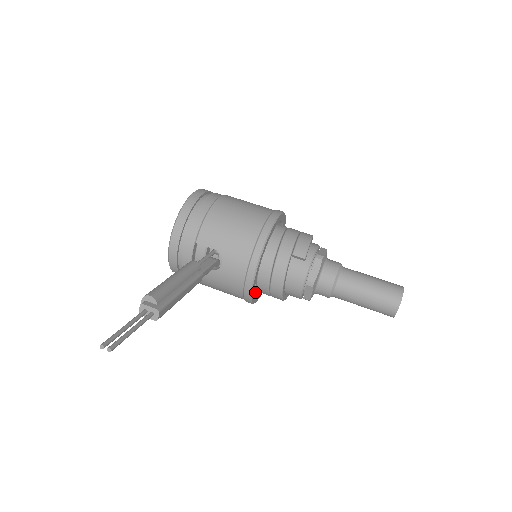
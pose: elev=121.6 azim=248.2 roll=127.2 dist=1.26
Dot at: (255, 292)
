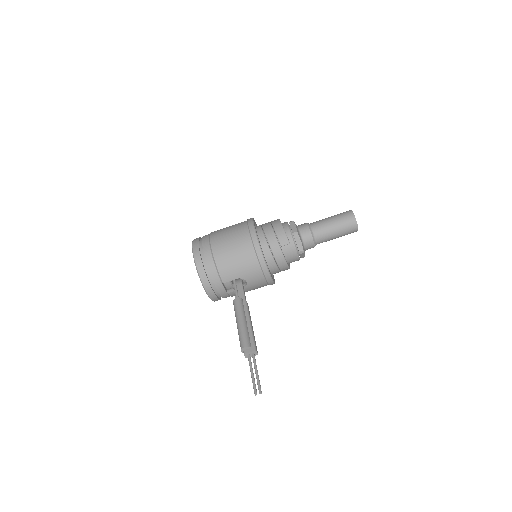
Dot at: occluded
